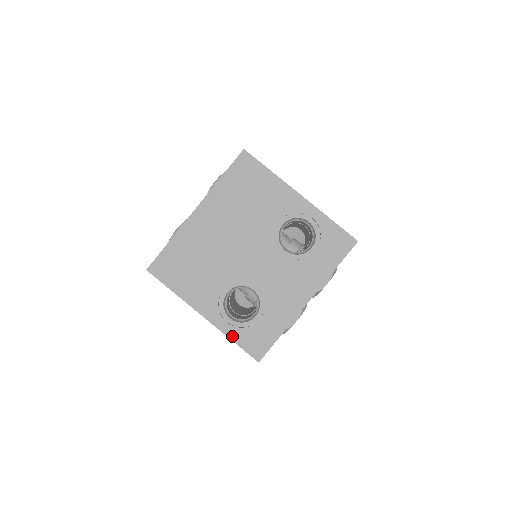
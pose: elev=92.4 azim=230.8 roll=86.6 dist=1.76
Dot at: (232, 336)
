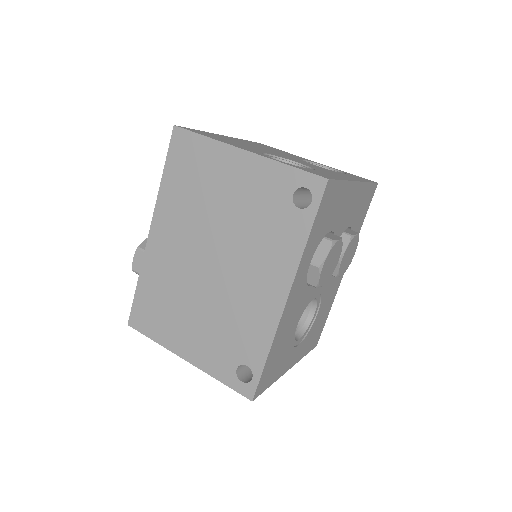
Dot at: (286, 164)
